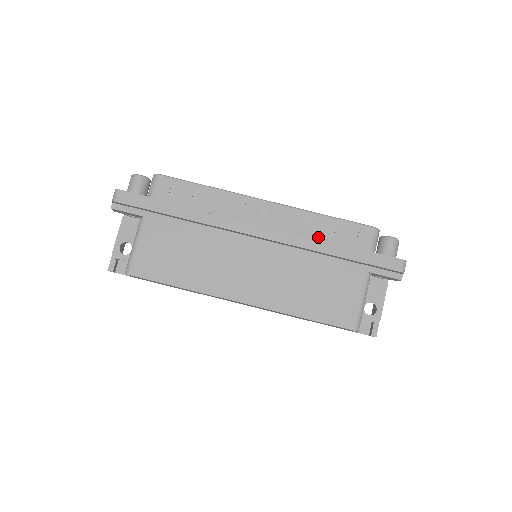
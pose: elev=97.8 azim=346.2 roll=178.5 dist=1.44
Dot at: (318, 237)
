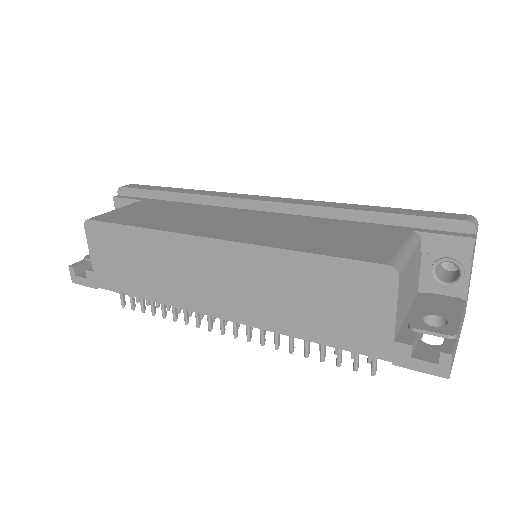
Dot at: occluded
